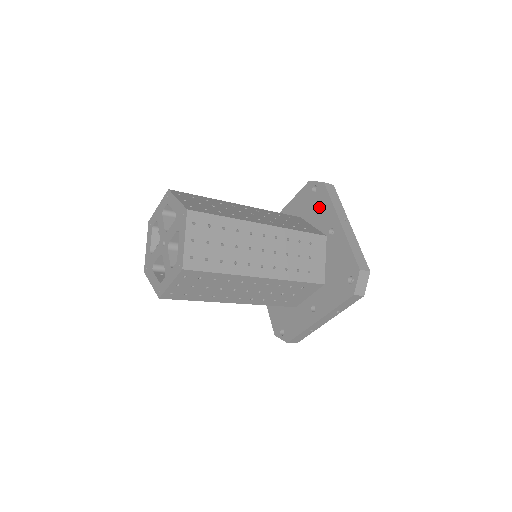
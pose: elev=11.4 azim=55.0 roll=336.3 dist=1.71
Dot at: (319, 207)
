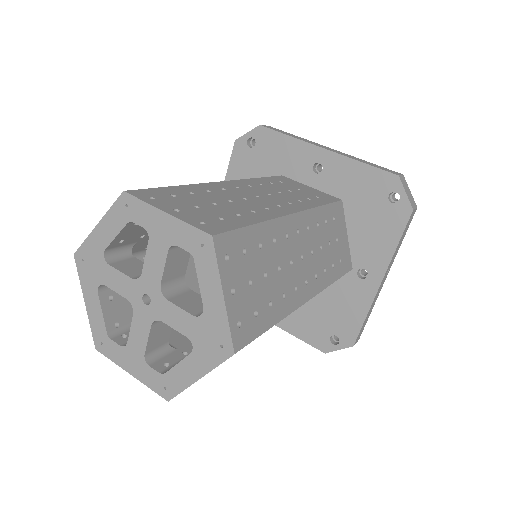
Dot at: (377, 228)
